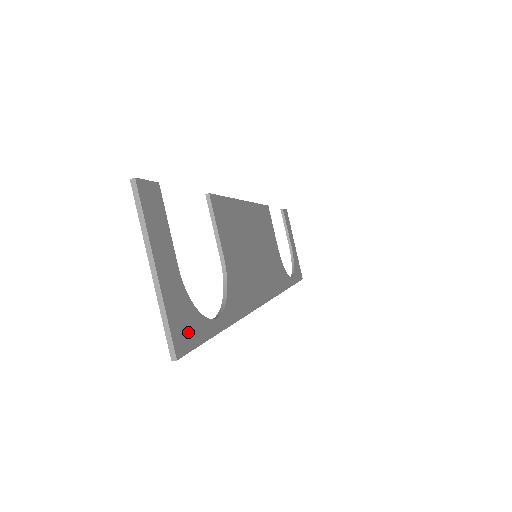
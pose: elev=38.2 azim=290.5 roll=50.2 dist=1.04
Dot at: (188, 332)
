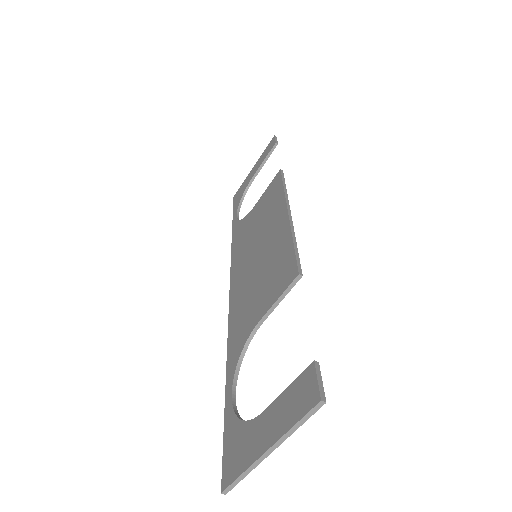
Dot at: (235, 454)
